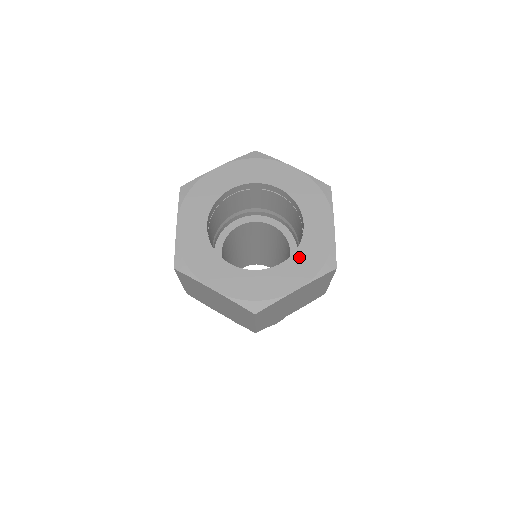
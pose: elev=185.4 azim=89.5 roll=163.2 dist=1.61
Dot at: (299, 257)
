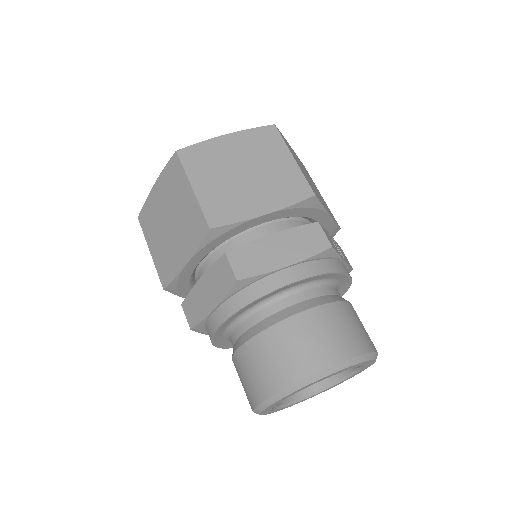
Dot at: occluded
